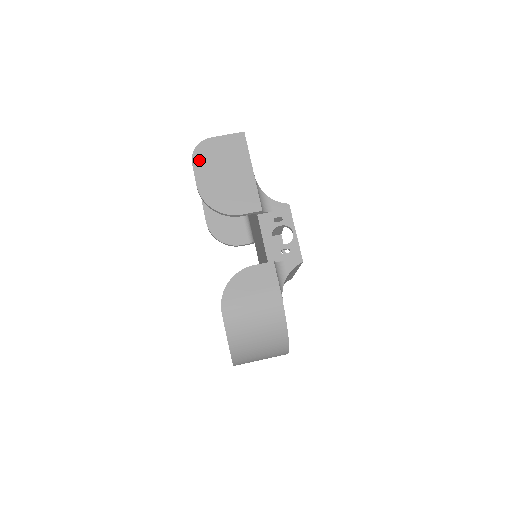
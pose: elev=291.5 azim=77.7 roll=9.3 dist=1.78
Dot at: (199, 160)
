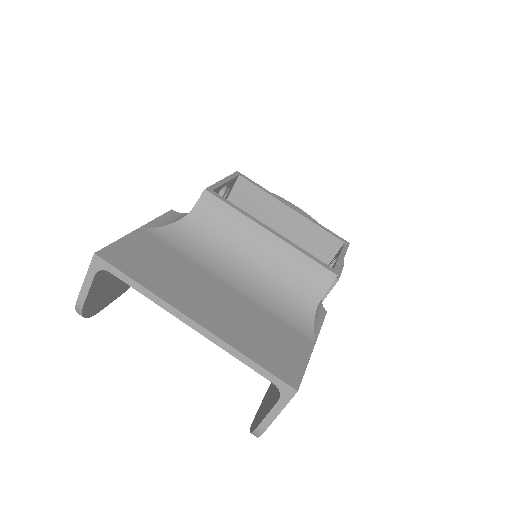
Dot at: occluded
